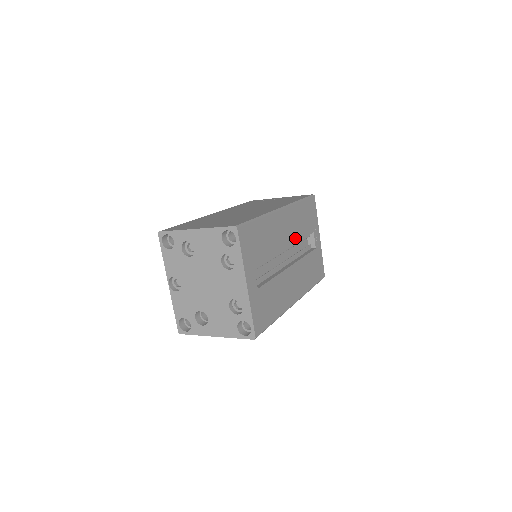
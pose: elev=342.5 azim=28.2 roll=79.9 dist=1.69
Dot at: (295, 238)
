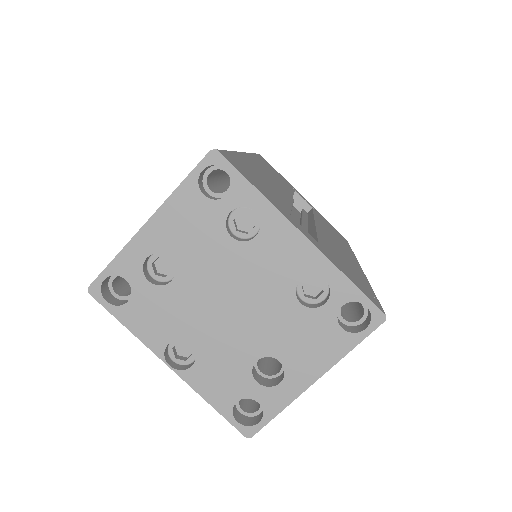
Dot at: occluded
